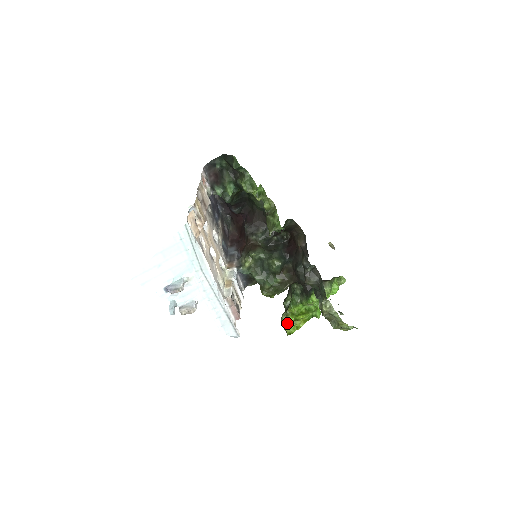
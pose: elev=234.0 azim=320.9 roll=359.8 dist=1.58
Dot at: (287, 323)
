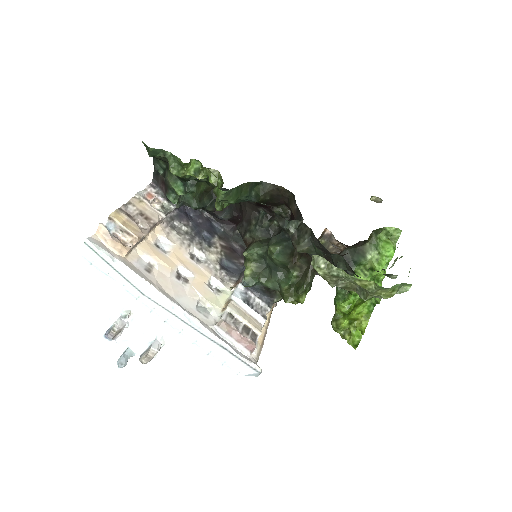
Dot at: (345, 331)
